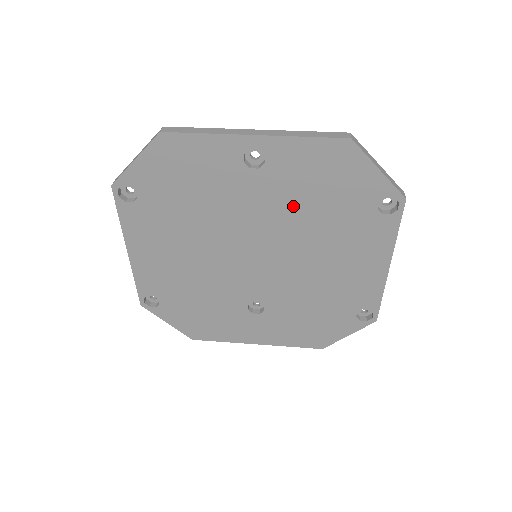
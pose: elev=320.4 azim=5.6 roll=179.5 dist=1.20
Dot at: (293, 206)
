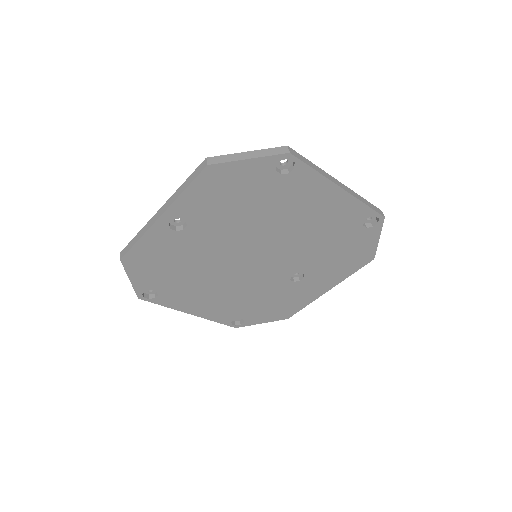
Dot at: (233, 221)
